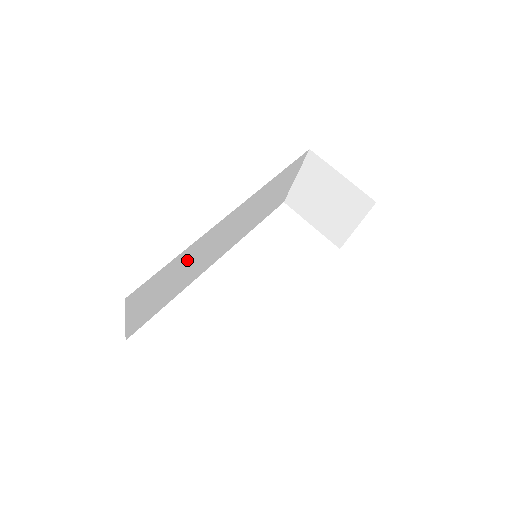
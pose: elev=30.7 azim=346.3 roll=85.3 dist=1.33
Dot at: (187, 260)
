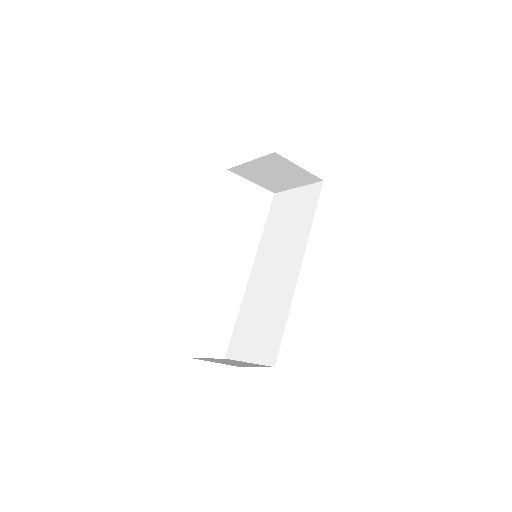
Dot at: occluded
